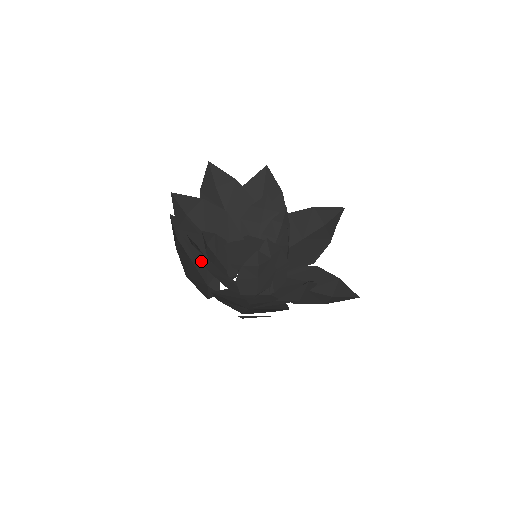
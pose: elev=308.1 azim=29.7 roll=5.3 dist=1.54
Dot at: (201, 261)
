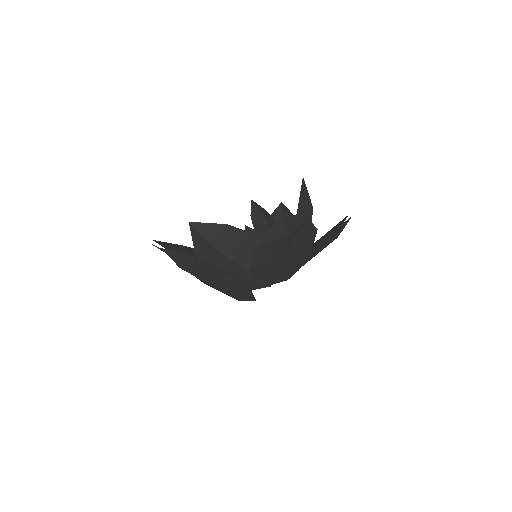
Dot at: (218, 240)
